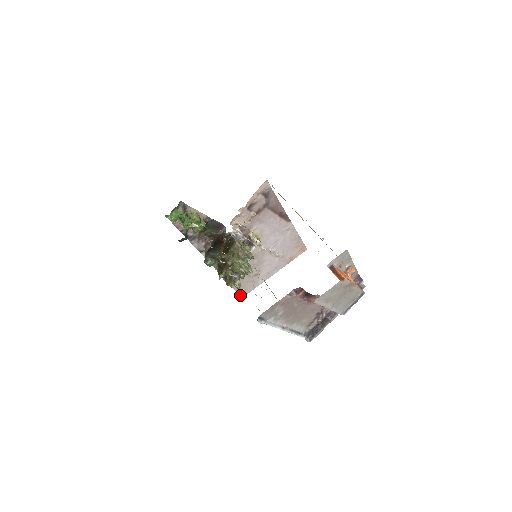
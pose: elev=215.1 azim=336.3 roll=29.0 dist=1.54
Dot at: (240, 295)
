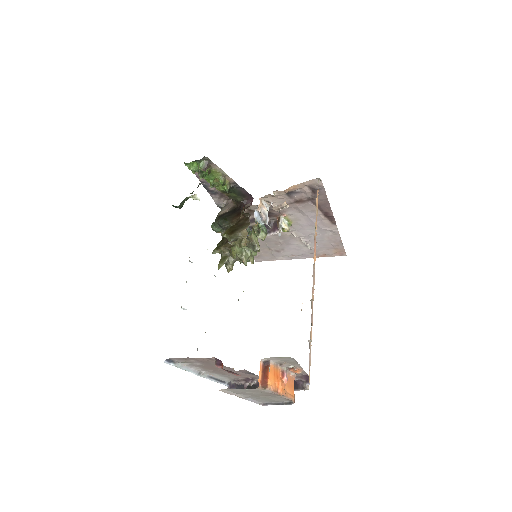
Dot at: (254, 259)
